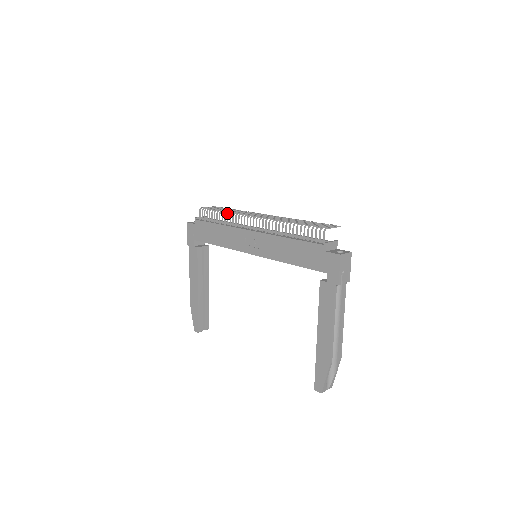
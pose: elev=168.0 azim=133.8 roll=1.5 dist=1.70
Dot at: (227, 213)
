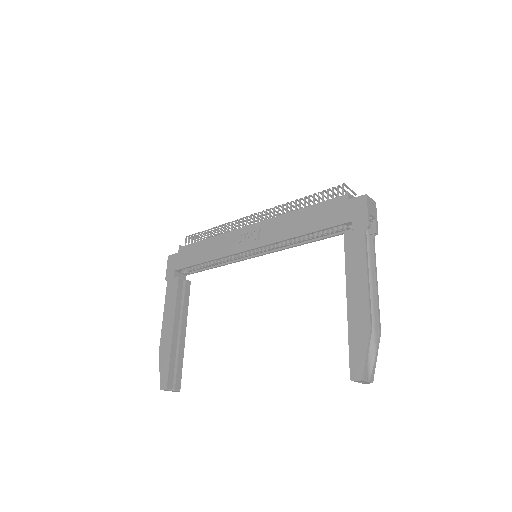
Dot at: occluded
